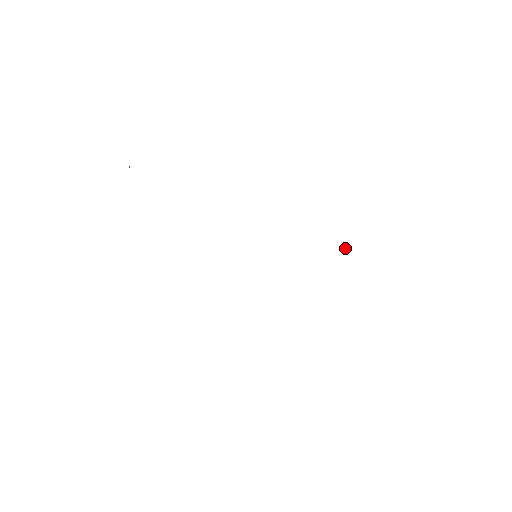
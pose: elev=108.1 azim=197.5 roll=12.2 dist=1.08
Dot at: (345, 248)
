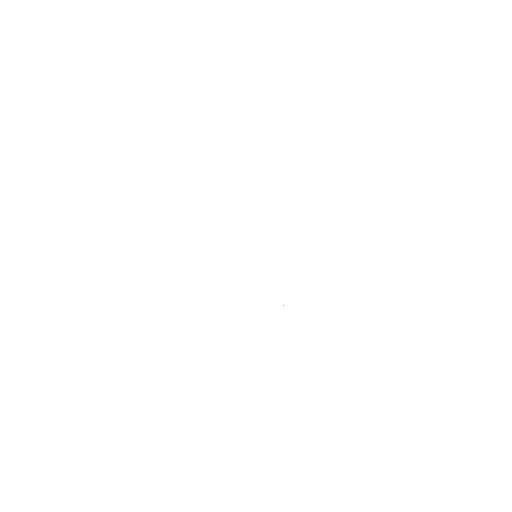
Dot at: (283, 305)
